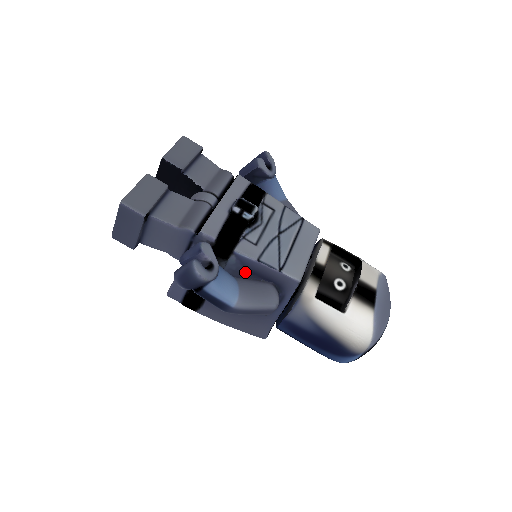
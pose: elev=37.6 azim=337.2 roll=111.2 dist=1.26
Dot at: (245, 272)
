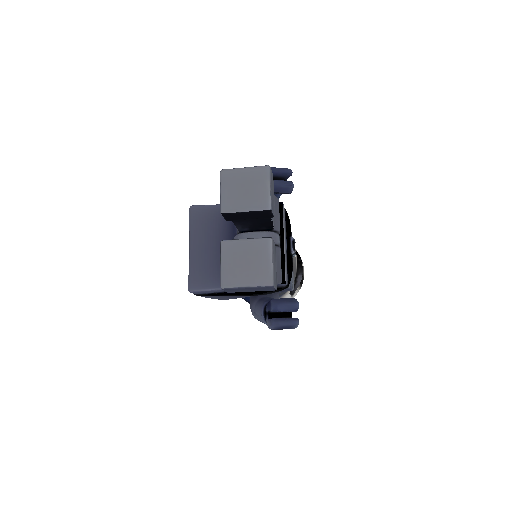
Dot at: occluded
